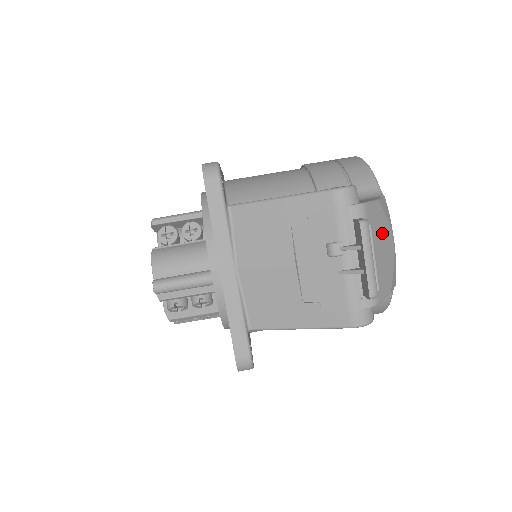
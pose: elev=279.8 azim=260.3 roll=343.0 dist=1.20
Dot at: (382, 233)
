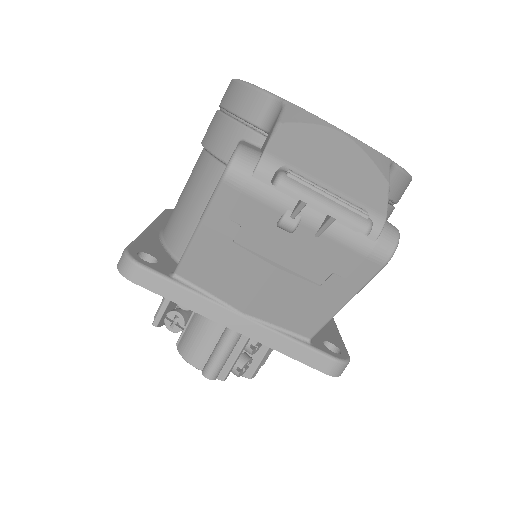
Dot at: (317, 146)
